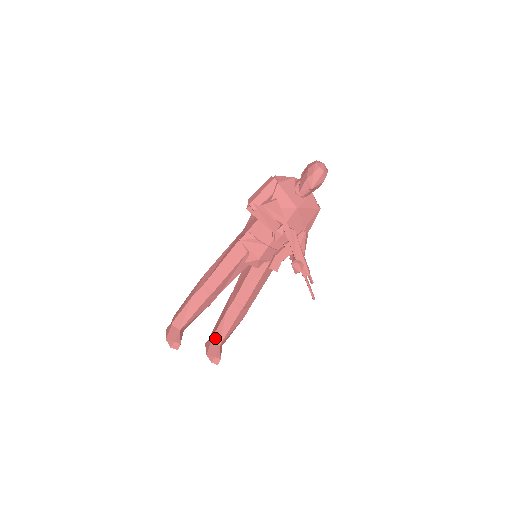
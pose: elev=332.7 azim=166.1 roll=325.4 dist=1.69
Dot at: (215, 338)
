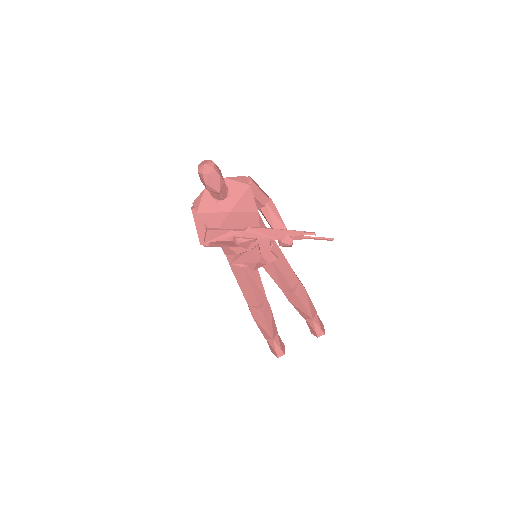
Dot at: (304, 317)
